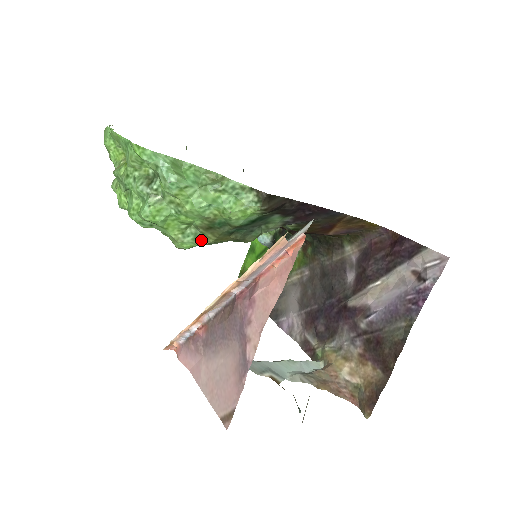
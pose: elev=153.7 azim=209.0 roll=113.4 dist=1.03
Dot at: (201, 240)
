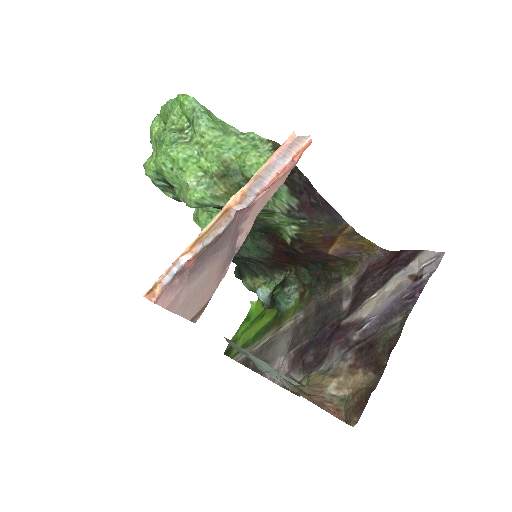
Dot at: (212, 190)
